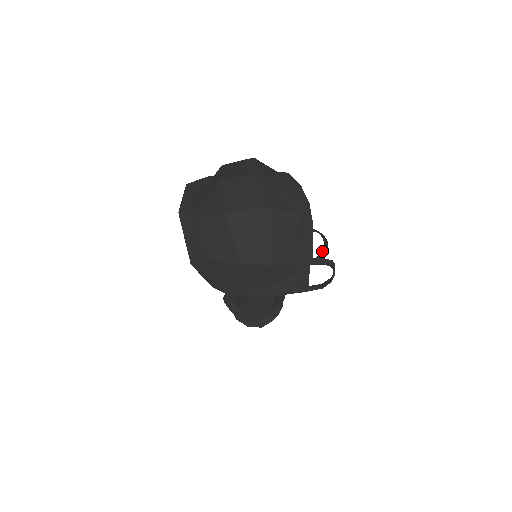
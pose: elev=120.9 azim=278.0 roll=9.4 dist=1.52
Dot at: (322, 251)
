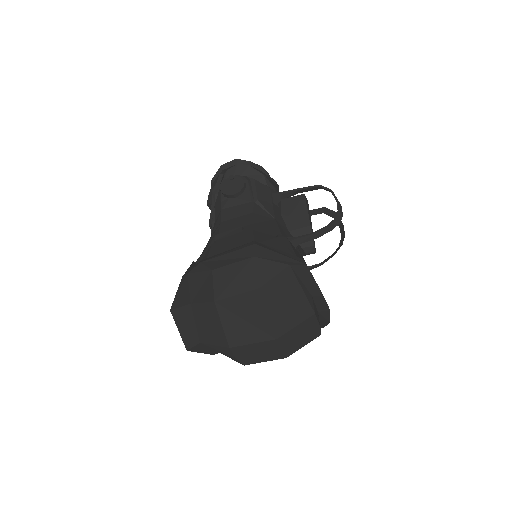
Dot at: (333, 195)
